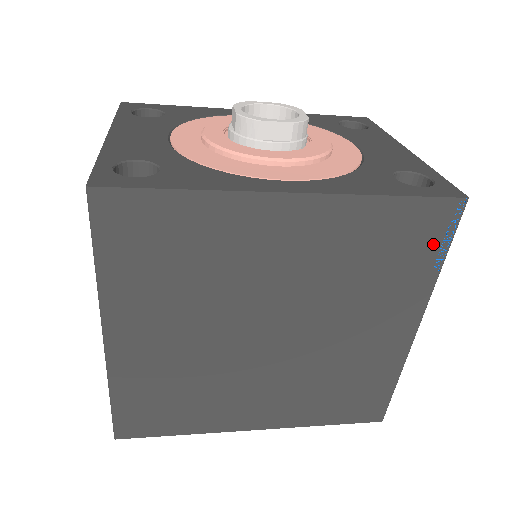
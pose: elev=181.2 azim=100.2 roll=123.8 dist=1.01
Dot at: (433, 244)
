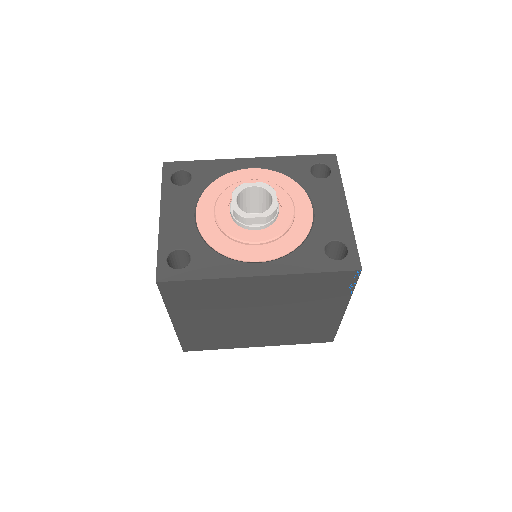
Dot at: (345, 285)
